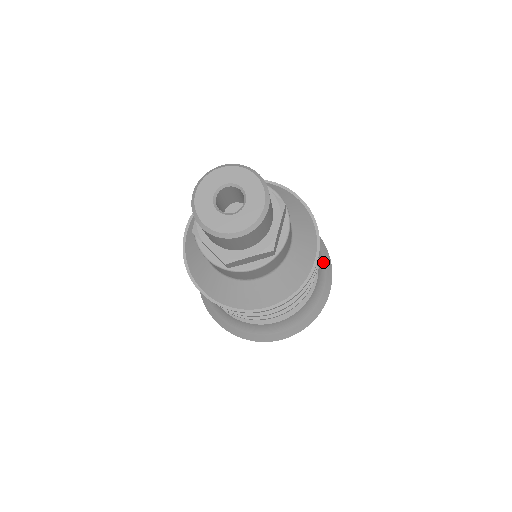
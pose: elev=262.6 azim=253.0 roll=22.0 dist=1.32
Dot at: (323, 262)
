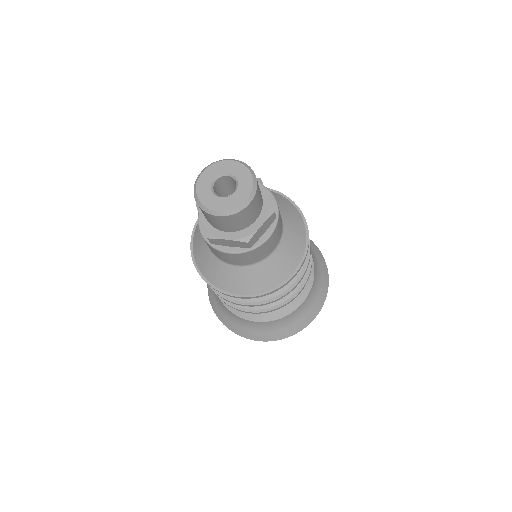
Dot at: occluded
